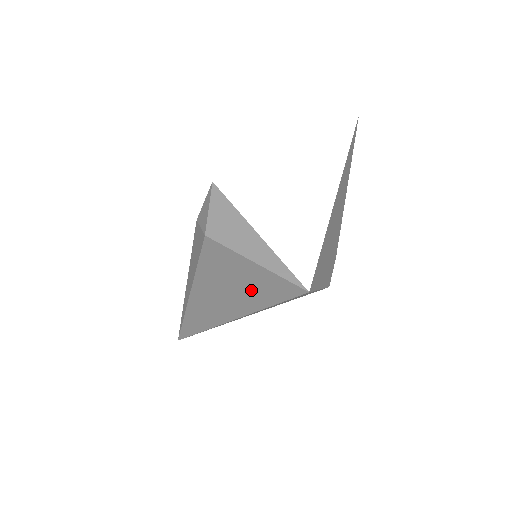
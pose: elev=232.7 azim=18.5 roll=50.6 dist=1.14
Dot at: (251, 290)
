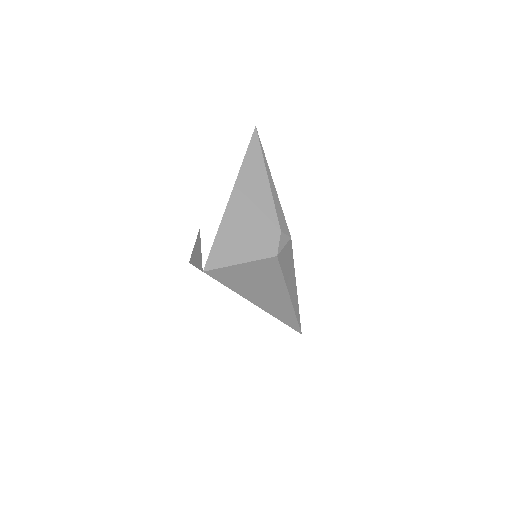
Dot at: occluded
